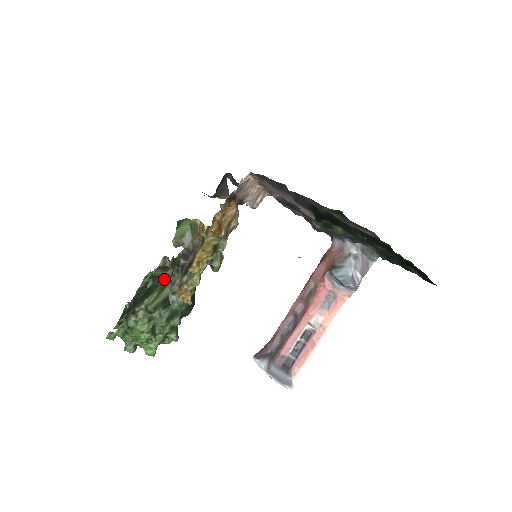
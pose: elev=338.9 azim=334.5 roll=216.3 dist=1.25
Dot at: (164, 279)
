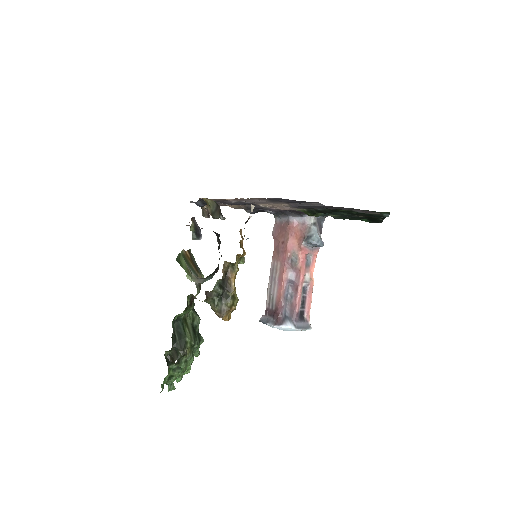
Dot at: (184, 314)
